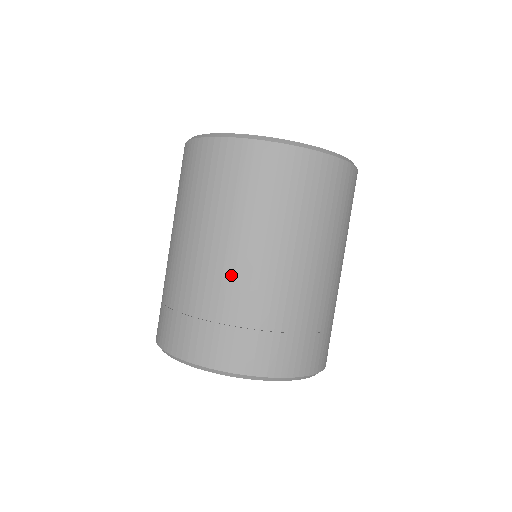
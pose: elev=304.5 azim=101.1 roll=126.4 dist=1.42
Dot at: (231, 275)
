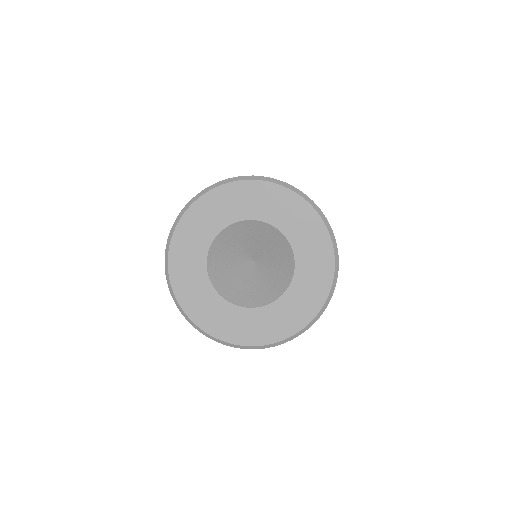
Dot at: occluded
